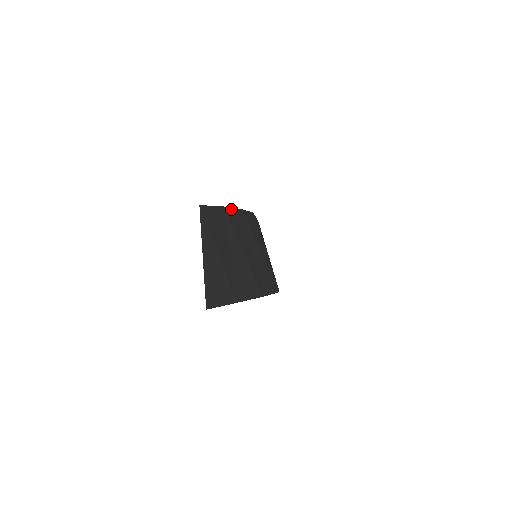
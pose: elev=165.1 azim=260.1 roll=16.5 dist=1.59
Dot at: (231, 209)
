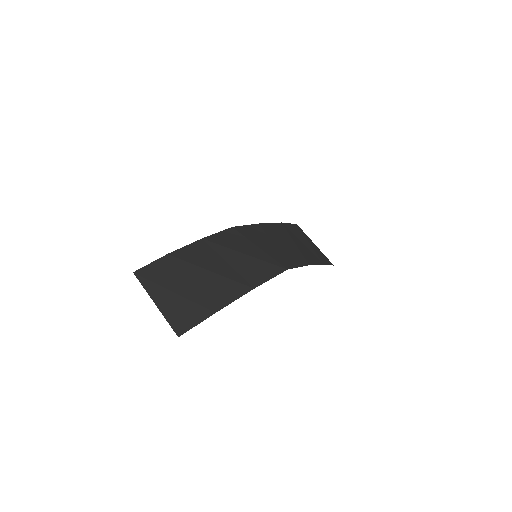
Dot at: (182, 249)
